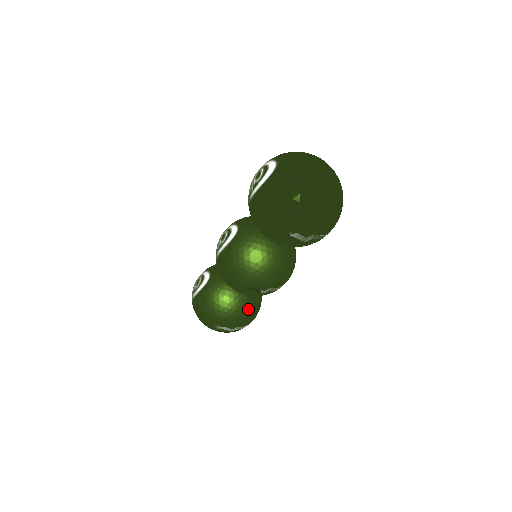
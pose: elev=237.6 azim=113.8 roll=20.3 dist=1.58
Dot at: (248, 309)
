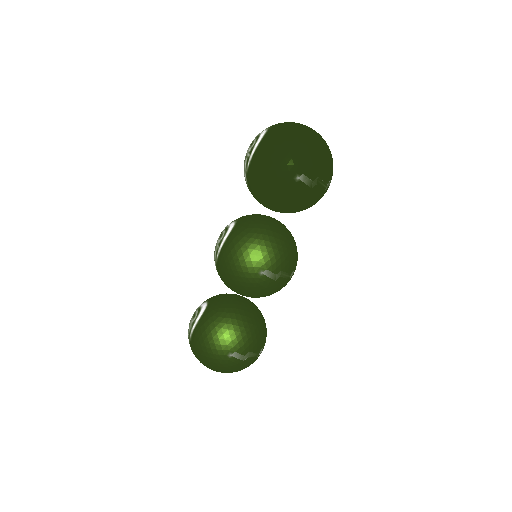
Dot at: (257, 327)
